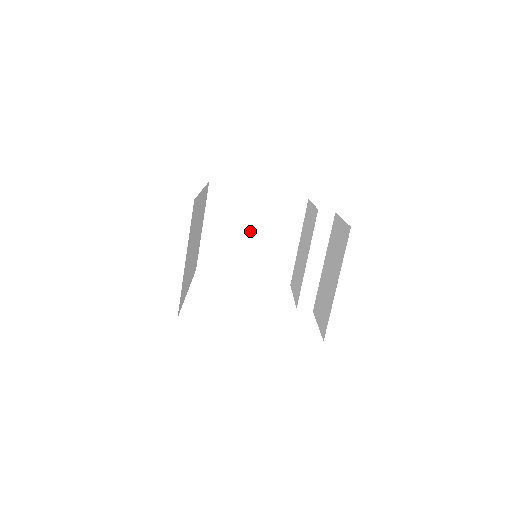
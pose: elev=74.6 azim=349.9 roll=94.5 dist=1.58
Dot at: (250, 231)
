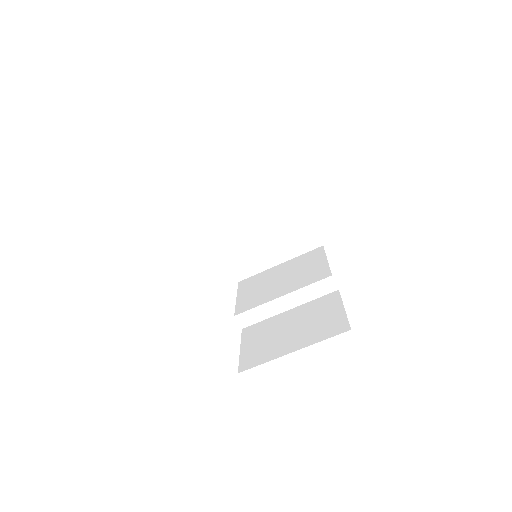
Dot at: (260, 218)
